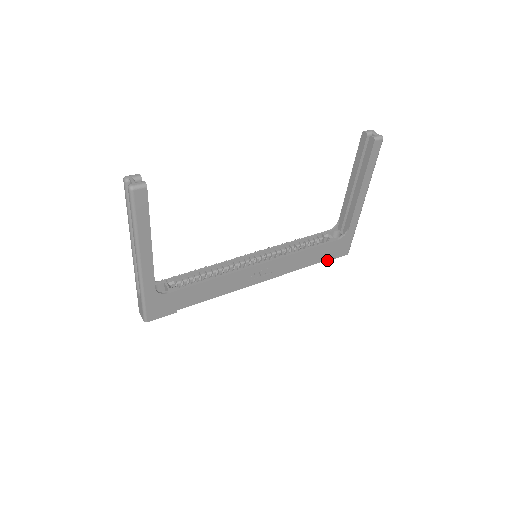
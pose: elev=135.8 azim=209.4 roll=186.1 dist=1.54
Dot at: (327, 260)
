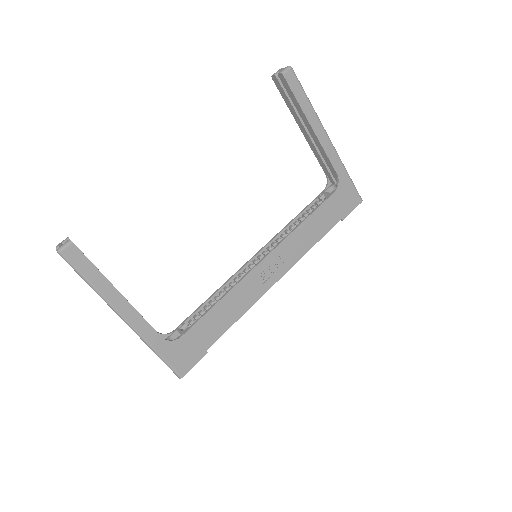
Dot at: (341, 219)
